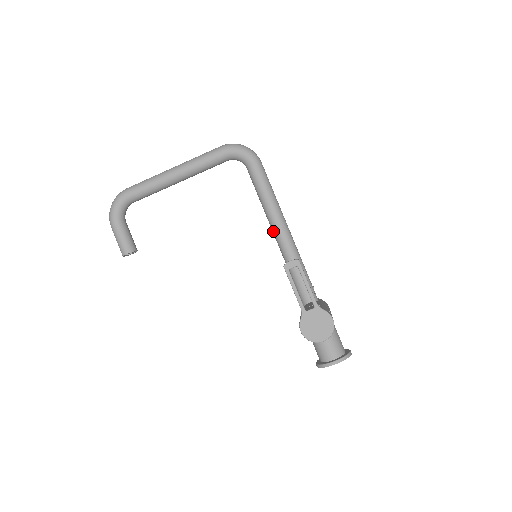
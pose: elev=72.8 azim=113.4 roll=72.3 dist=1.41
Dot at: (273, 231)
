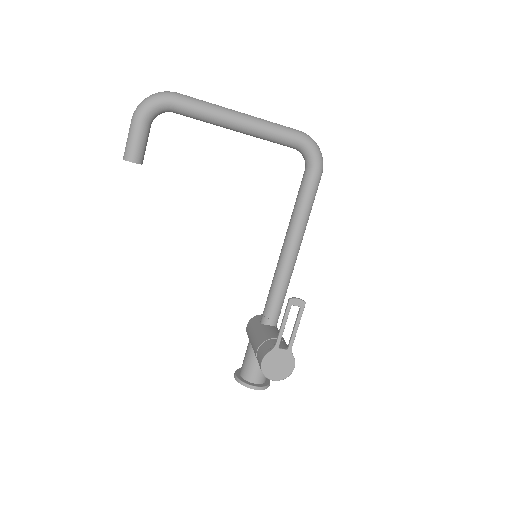
Dot at: (286, 244)
